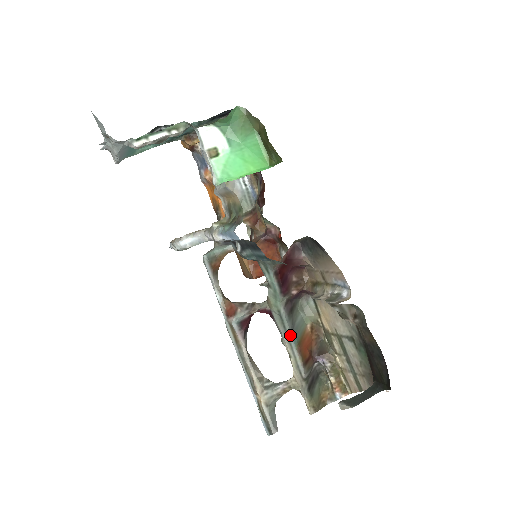
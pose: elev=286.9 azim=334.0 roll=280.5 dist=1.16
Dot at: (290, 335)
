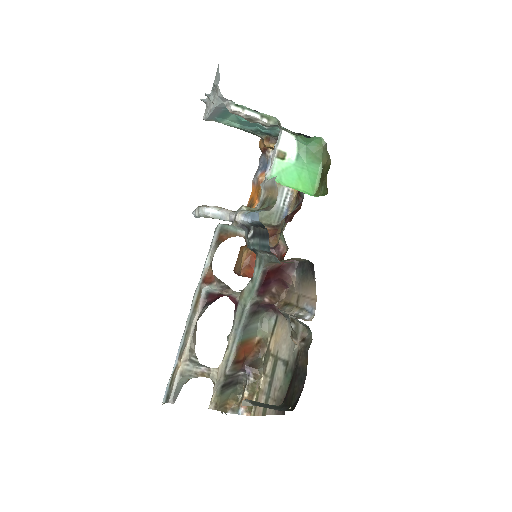
Dot at: (240, 330)
